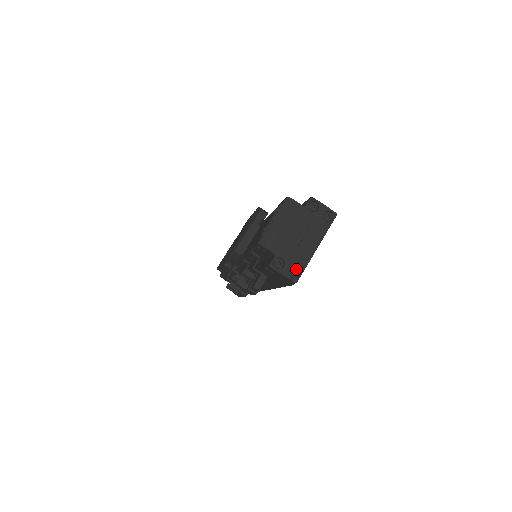
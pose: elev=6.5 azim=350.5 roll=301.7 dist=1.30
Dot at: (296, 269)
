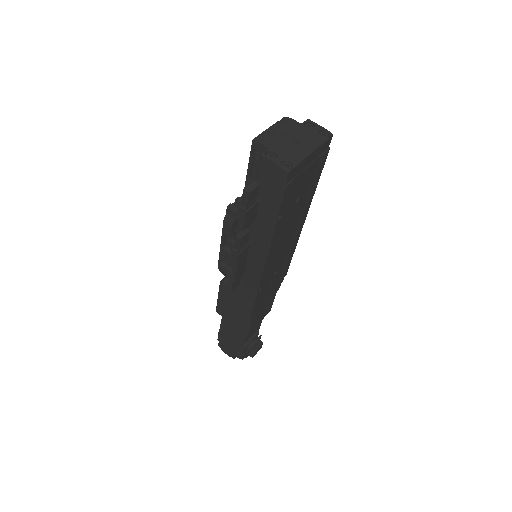
Dot at: (289, 163)
